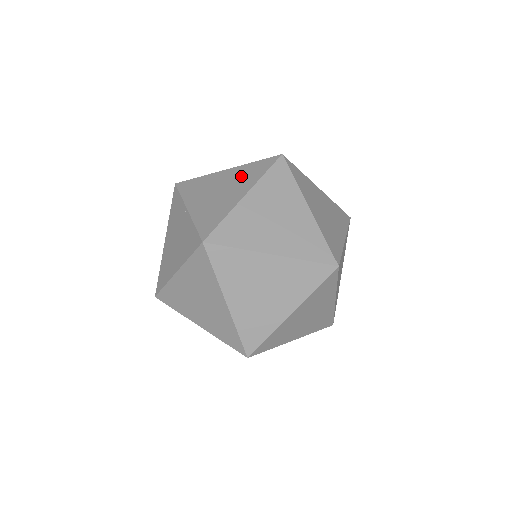
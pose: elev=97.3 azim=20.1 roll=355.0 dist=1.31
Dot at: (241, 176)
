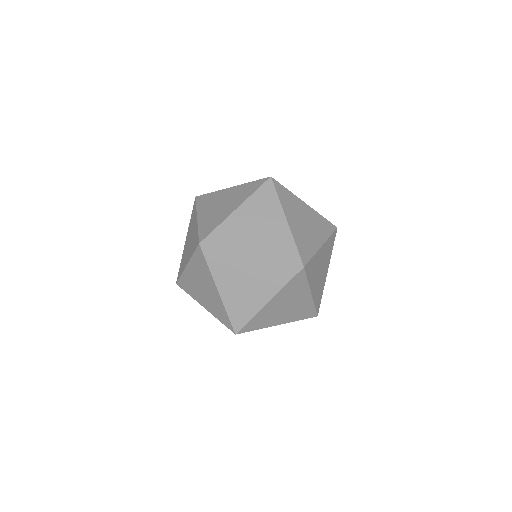
Dot at: (317, 223)
